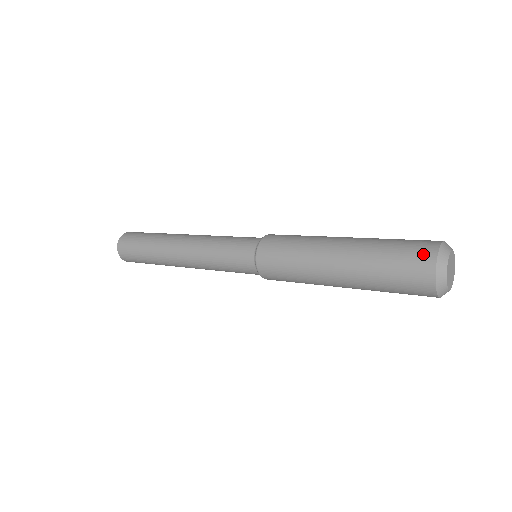
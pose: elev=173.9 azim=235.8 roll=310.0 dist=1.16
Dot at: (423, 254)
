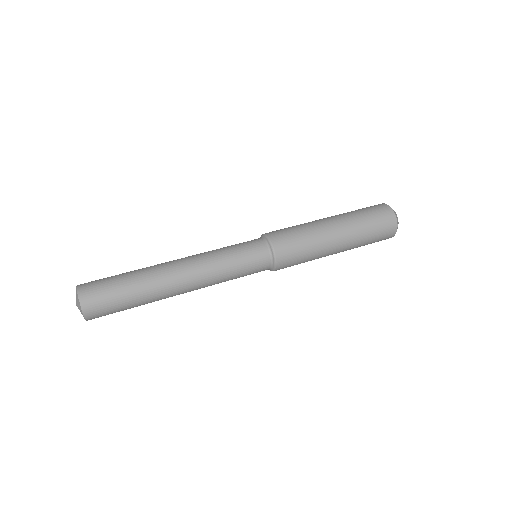
Dot at: (387, 214)
